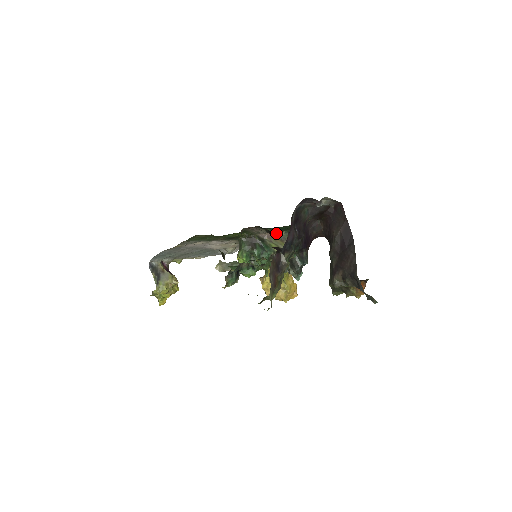
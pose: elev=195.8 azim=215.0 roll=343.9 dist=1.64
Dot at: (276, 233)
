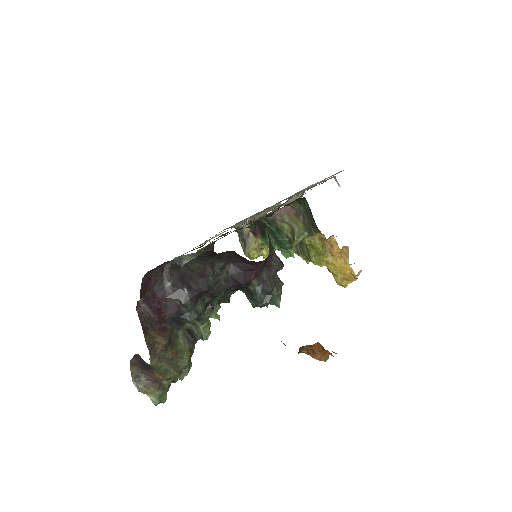
Dot at: (289, 205)
